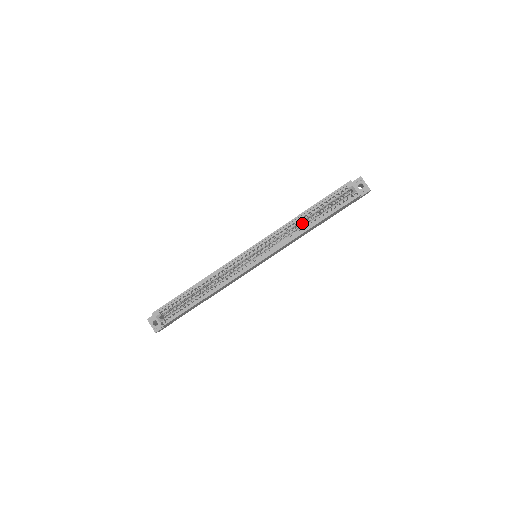
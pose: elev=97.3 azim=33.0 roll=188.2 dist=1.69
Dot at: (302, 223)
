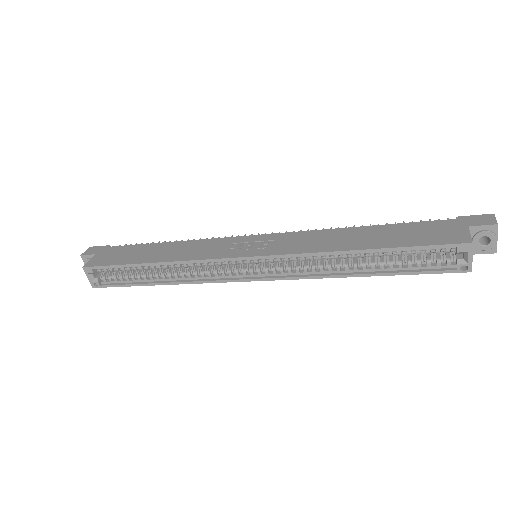
Dot at: occluded
